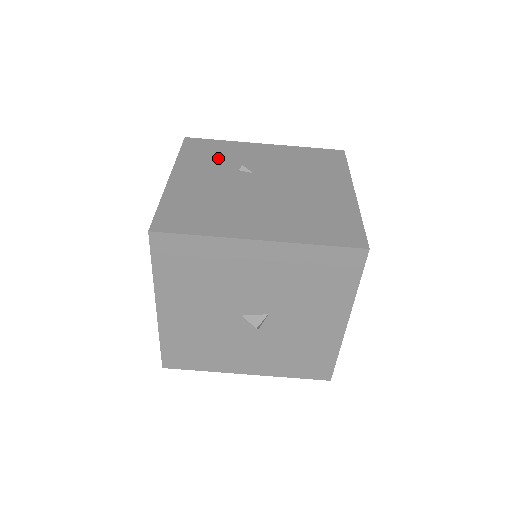
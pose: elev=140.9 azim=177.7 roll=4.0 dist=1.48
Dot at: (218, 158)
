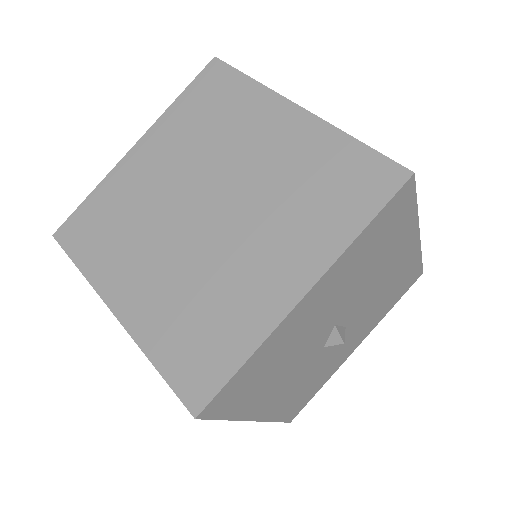
Dot at: occluded
